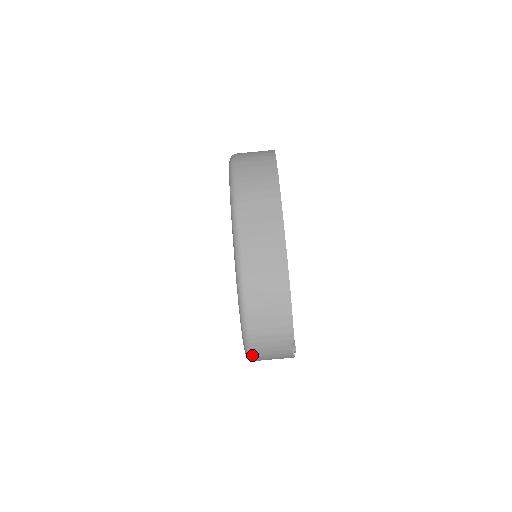
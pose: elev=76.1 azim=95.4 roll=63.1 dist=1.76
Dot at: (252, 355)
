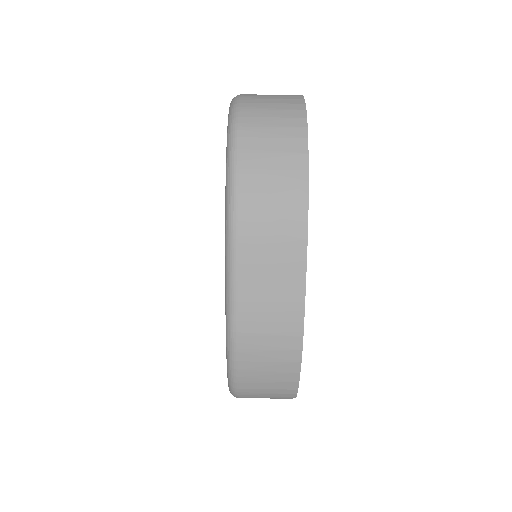
Dot at: occluded
